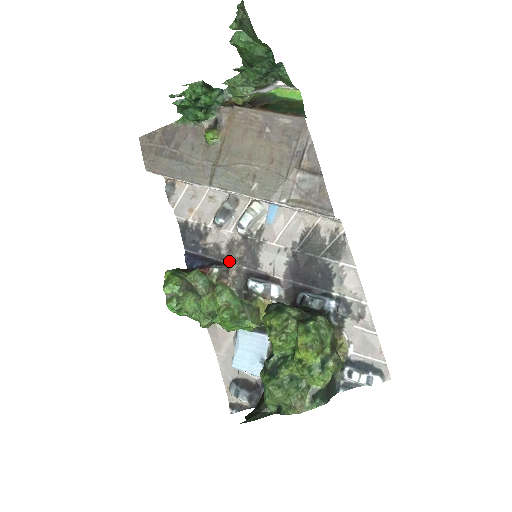
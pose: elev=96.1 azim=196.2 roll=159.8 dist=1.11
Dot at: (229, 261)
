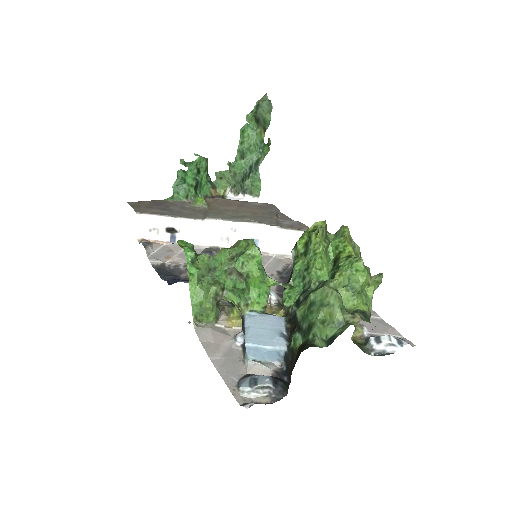
Dot at: occluded
